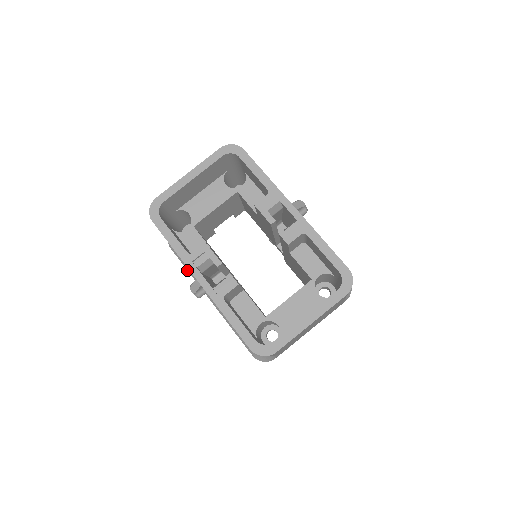
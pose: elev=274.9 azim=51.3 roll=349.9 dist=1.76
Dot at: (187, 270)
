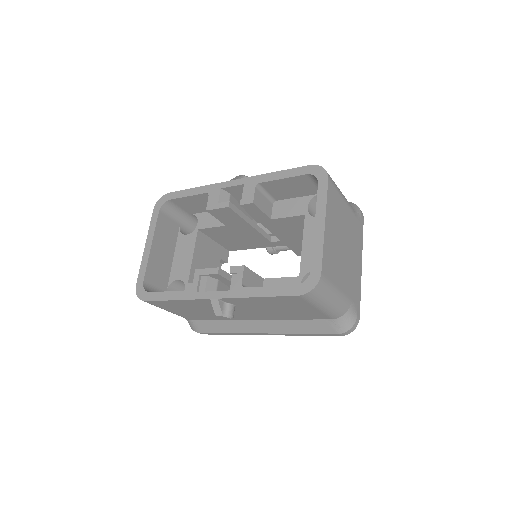
Dot at: (225, 333)
